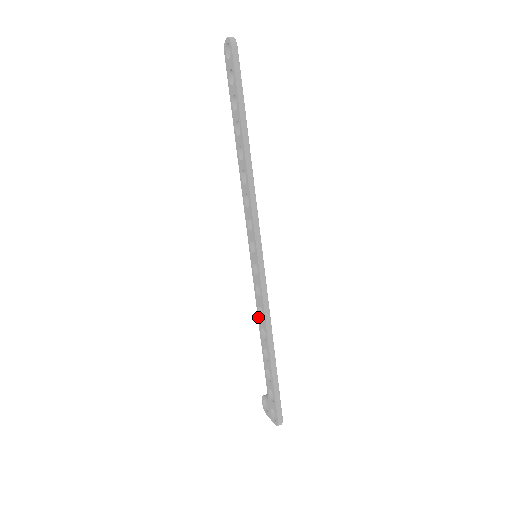
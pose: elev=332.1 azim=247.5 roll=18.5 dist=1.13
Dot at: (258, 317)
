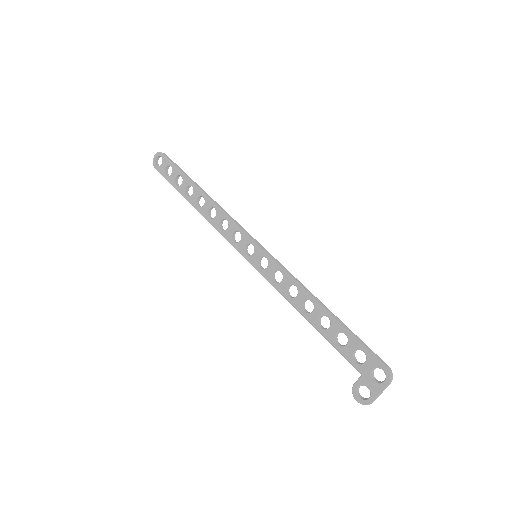
Dot at: (291, 302)
